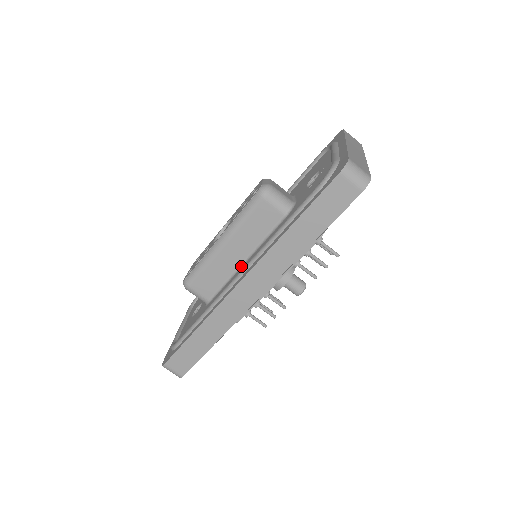
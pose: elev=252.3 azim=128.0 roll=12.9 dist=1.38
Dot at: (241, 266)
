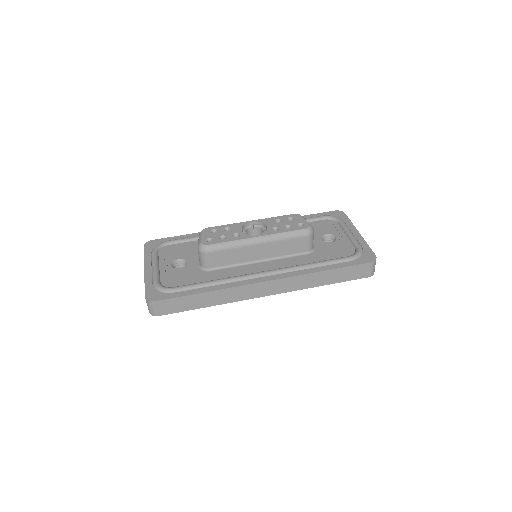
Dot at: (255, 262)
